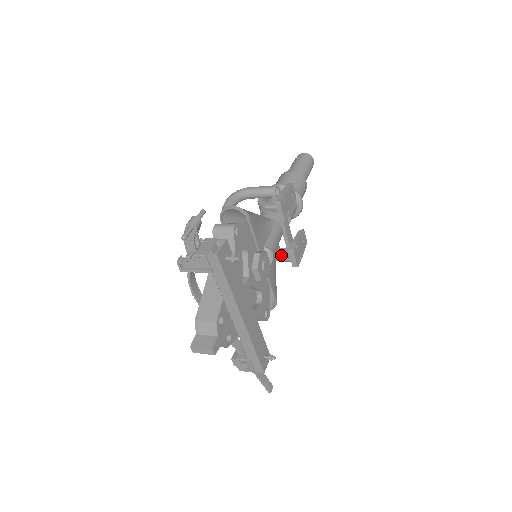
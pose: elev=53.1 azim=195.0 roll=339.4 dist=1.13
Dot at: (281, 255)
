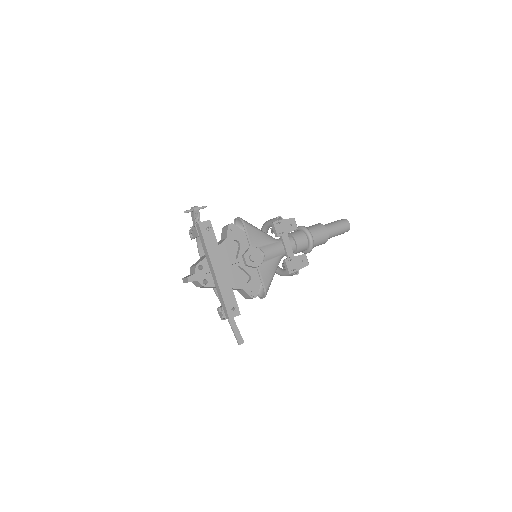
Dot at: (283, 266)
